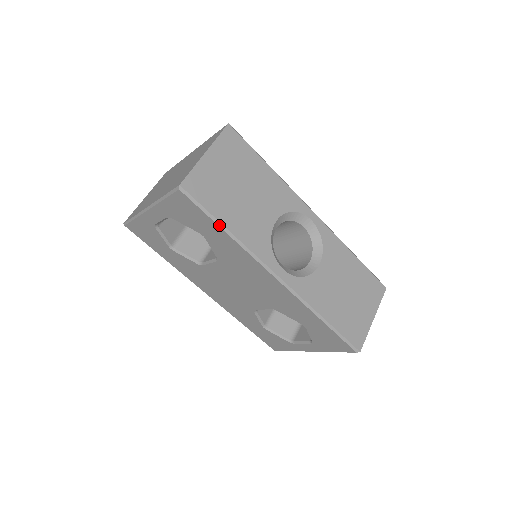
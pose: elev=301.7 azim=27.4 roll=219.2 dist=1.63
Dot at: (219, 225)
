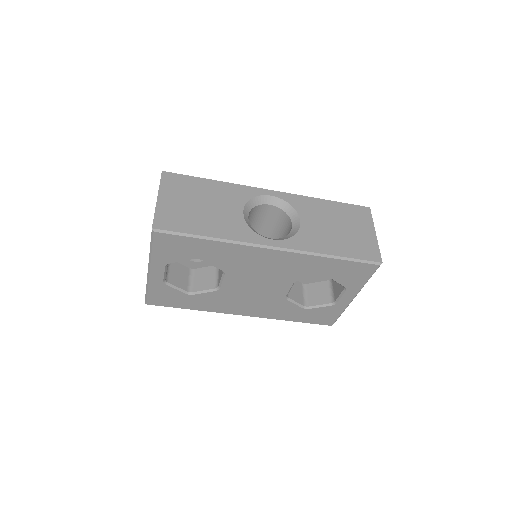
Dot at: (200, 238)
